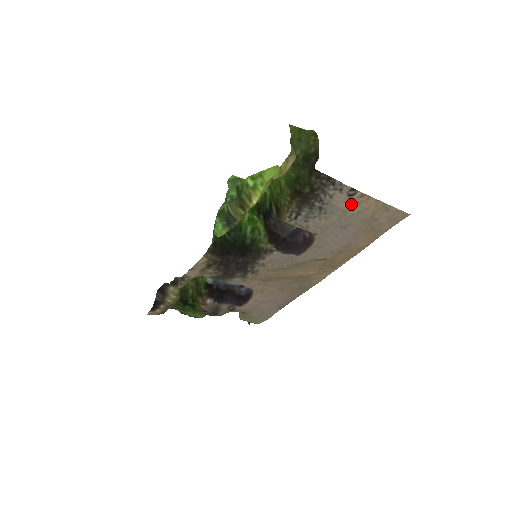
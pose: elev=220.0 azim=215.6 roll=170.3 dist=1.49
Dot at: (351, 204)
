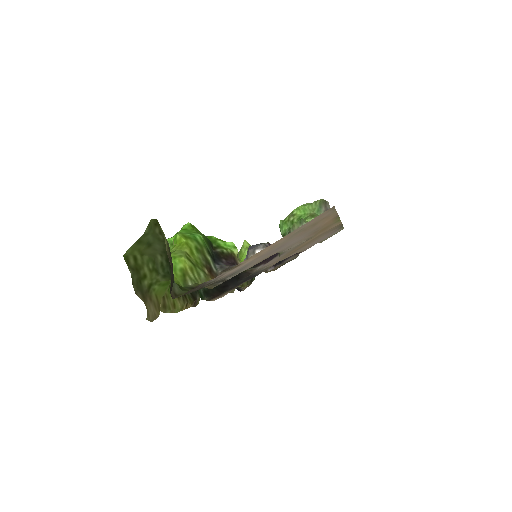
Dot at: (251, 259)
